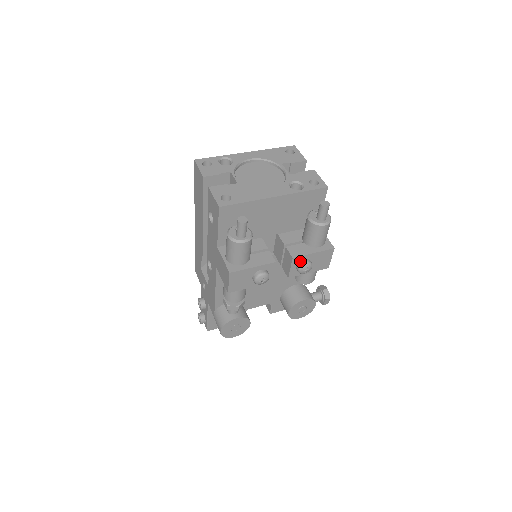
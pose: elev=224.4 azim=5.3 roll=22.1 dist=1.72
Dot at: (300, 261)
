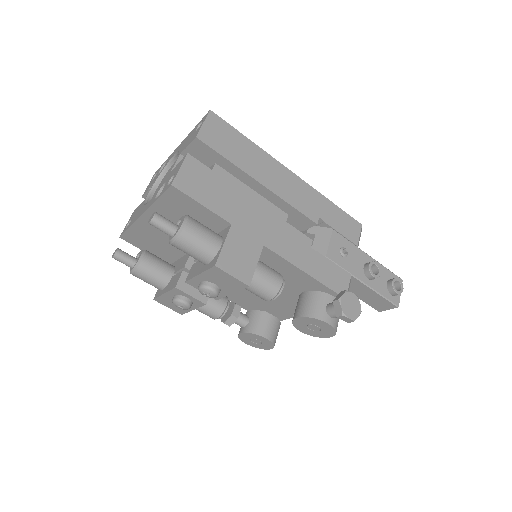
Dot at: (199, 283)
